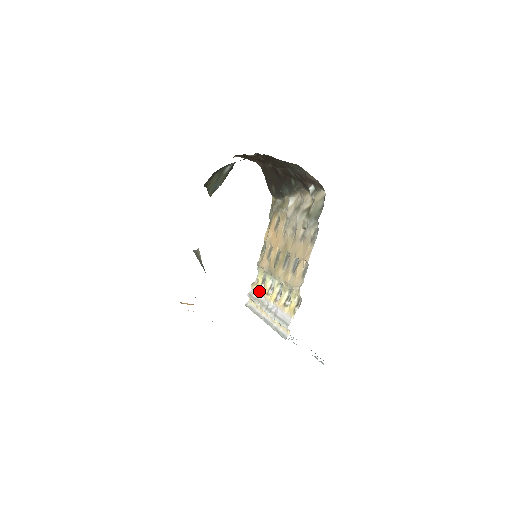
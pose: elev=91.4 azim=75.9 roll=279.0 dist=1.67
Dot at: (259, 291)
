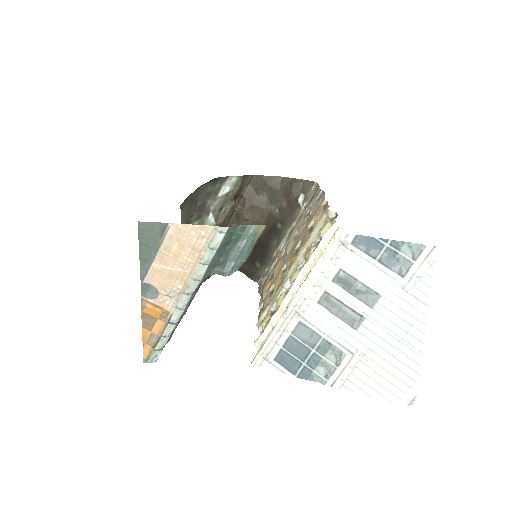
Dot at: occluded
